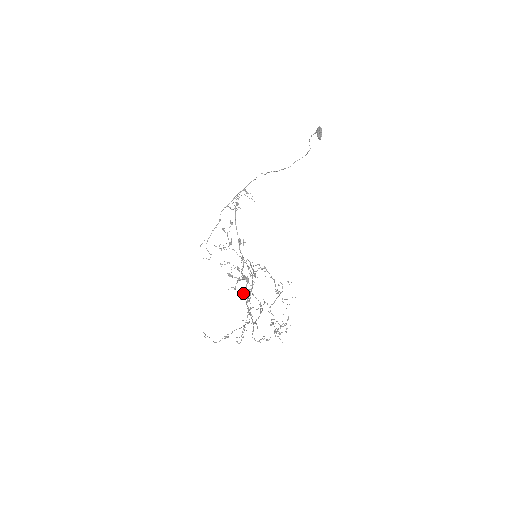
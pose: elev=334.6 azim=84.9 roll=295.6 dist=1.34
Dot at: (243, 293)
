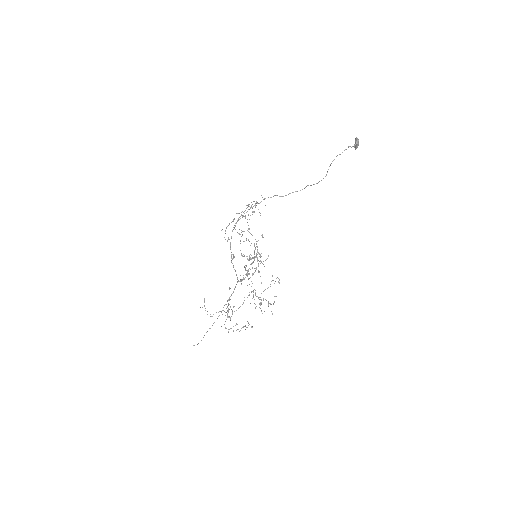
Dot at: occluded
